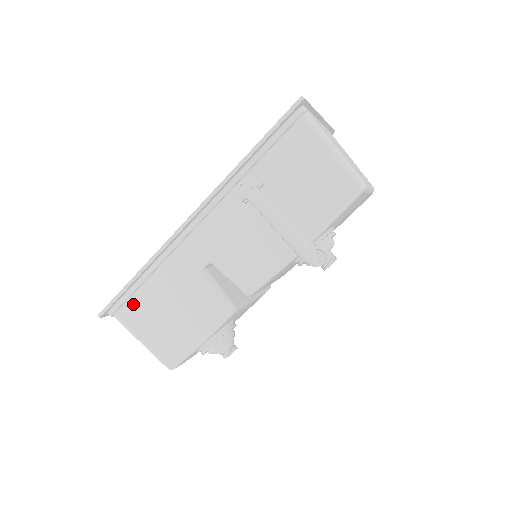
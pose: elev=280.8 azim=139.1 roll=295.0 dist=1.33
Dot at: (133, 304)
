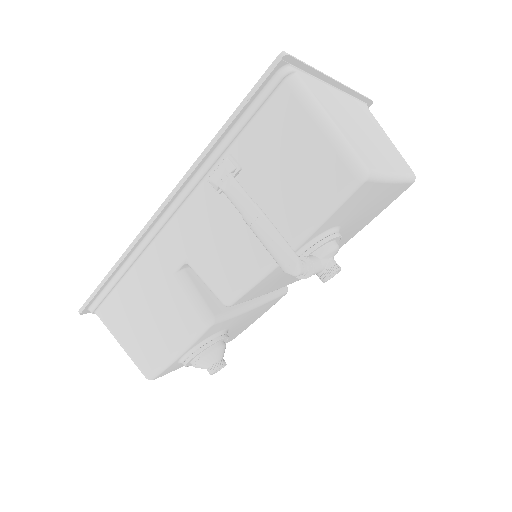
Dot at: (112, 303)
